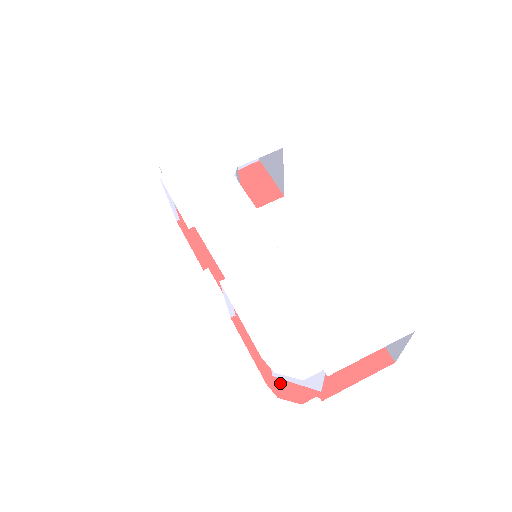
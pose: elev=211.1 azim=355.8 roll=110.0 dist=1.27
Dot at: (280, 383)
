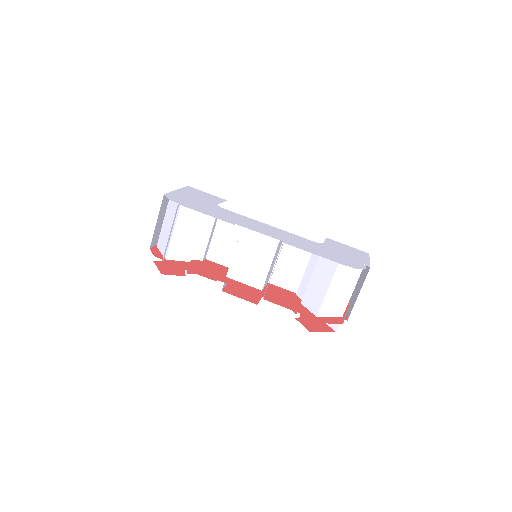
Dot at: (324, 319)
